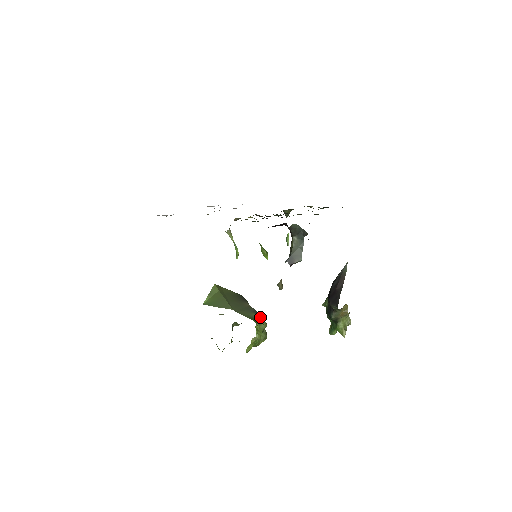
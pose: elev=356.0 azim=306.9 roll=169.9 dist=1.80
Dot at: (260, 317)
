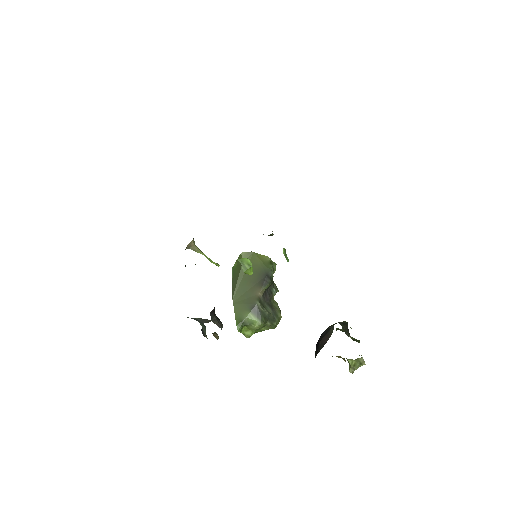
Dot at: (256, 316)
